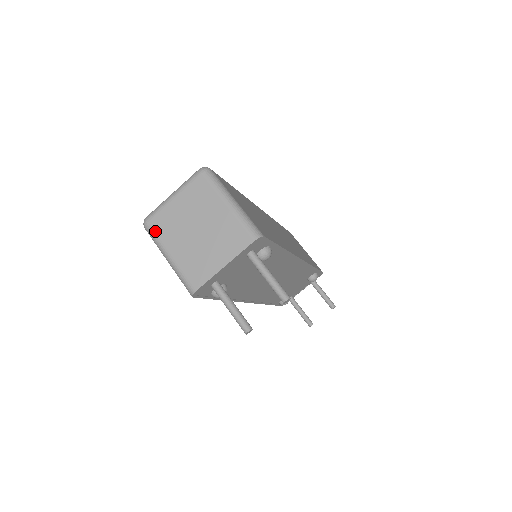
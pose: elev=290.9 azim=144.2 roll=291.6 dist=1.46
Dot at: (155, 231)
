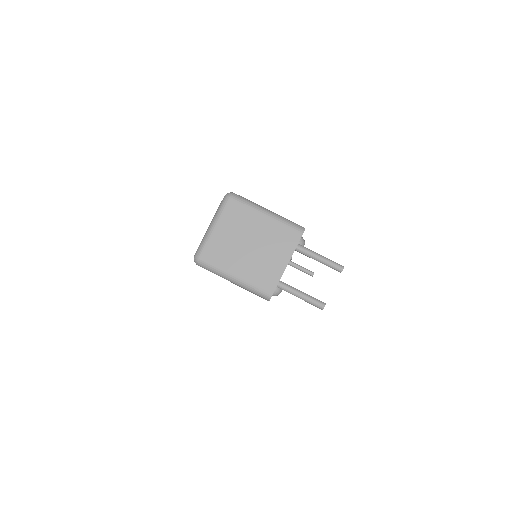
Dot at: (211, 262)
